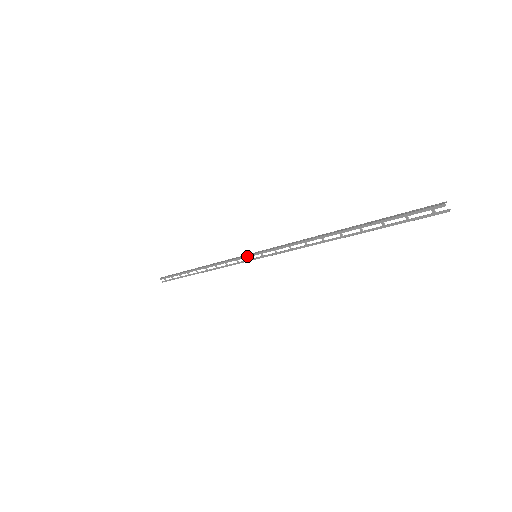
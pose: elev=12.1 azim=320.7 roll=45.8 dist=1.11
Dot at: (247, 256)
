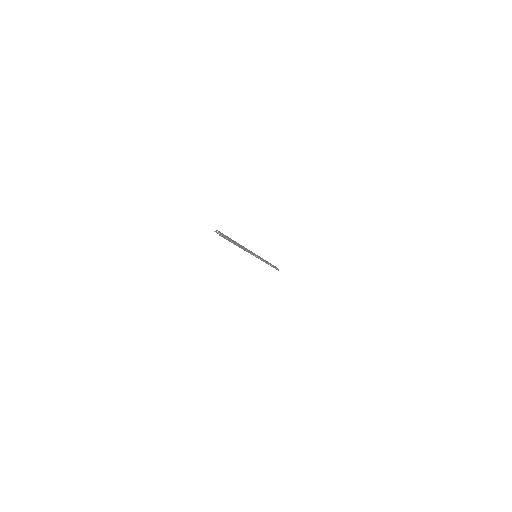
Dot at: (256, 256)
